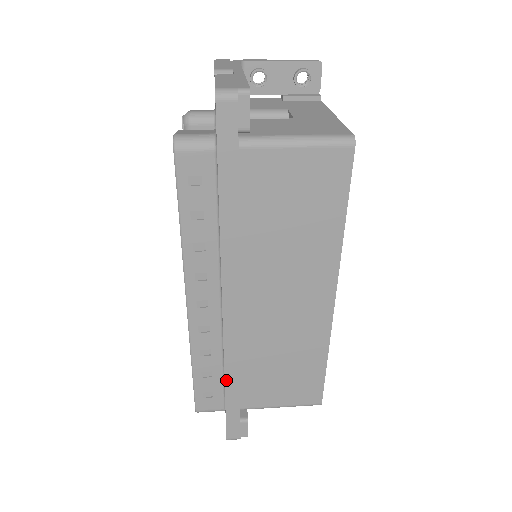
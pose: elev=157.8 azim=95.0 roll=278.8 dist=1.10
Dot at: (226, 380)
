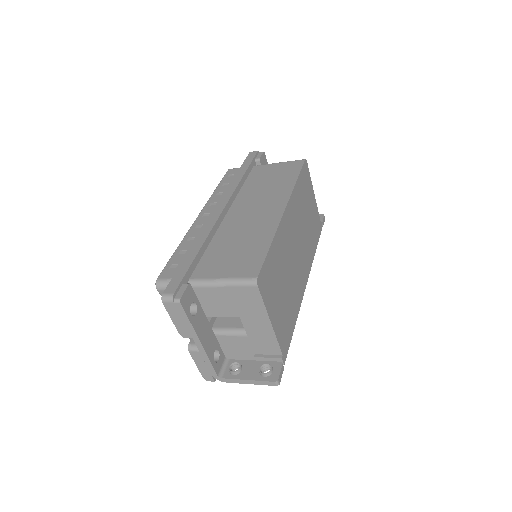
Dot at: (193, 246)
